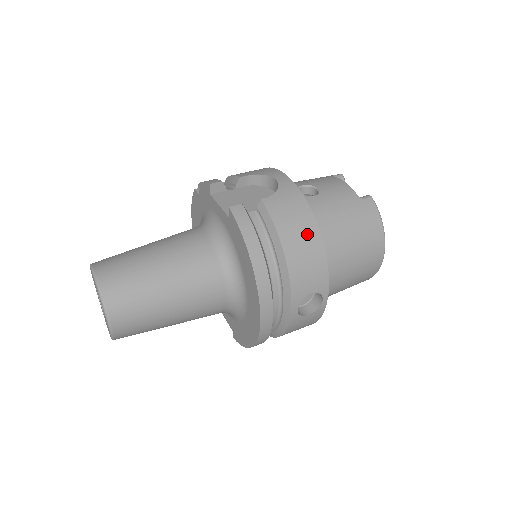
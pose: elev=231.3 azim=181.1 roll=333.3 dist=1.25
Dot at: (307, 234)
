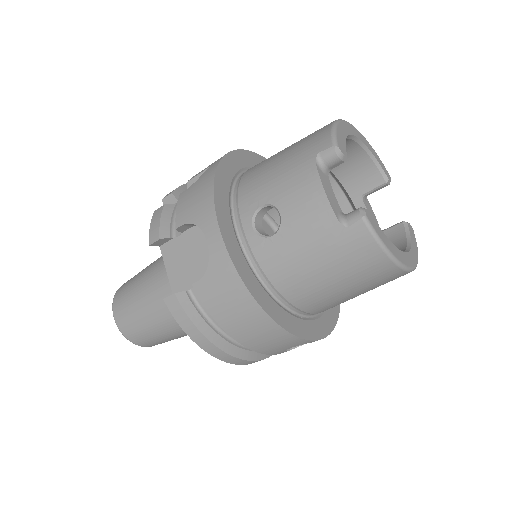
Dot at: (253, 320)
